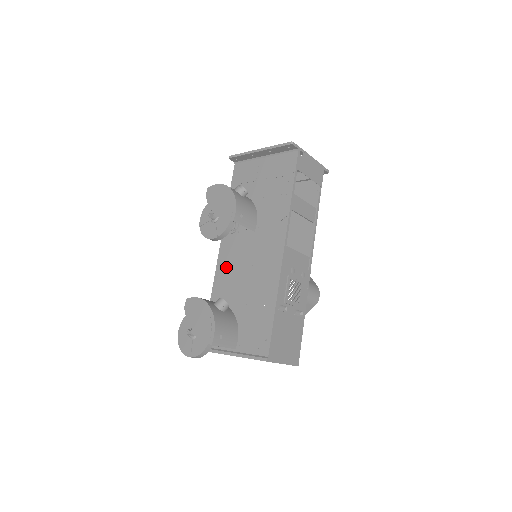
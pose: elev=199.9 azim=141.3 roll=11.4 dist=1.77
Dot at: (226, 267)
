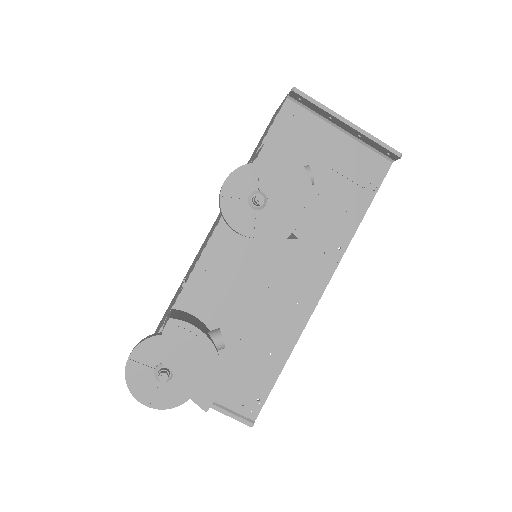
Dot at: (221, 265)
